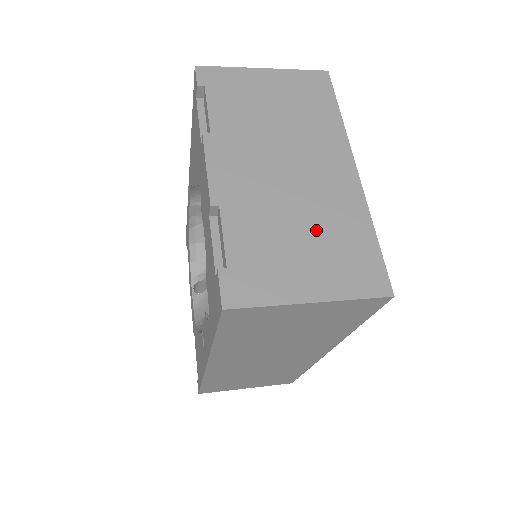
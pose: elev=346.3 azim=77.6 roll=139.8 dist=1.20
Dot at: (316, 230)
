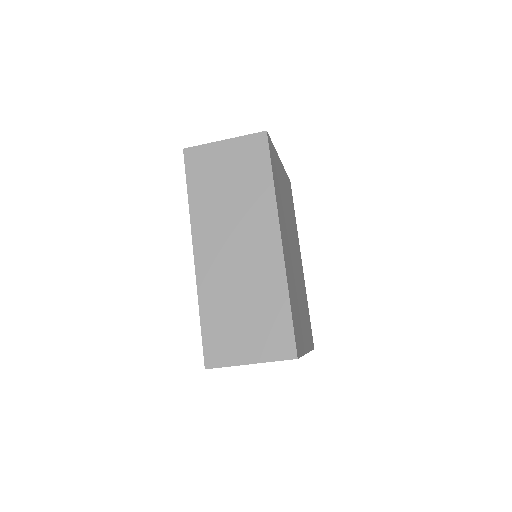
Dot at: occluded
